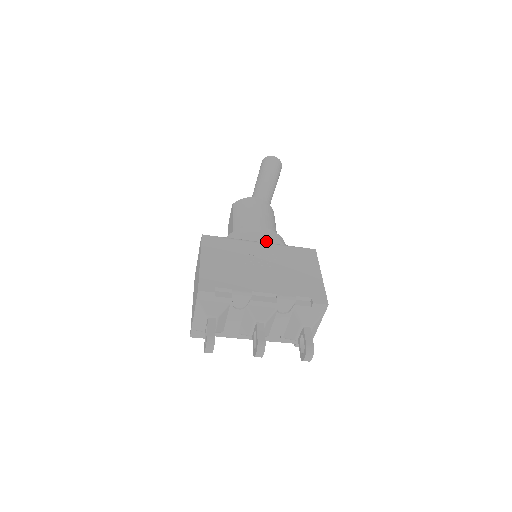
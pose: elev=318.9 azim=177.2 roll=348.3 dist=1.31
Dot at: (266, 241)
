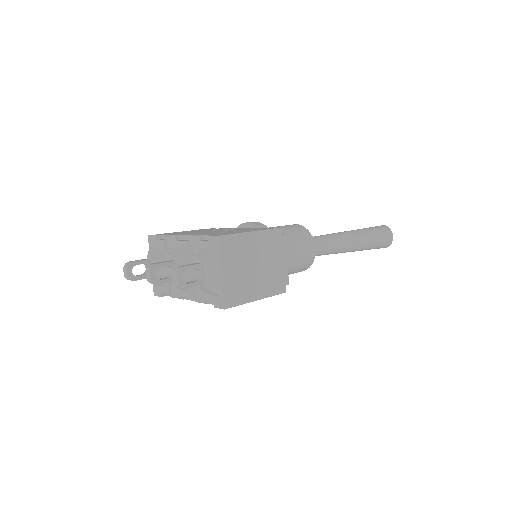
Dot at: occluded
